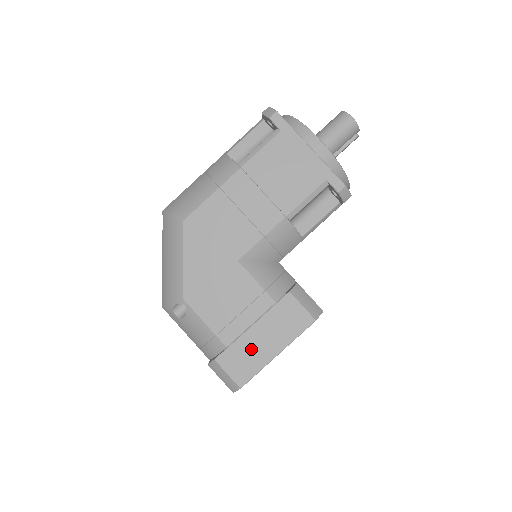
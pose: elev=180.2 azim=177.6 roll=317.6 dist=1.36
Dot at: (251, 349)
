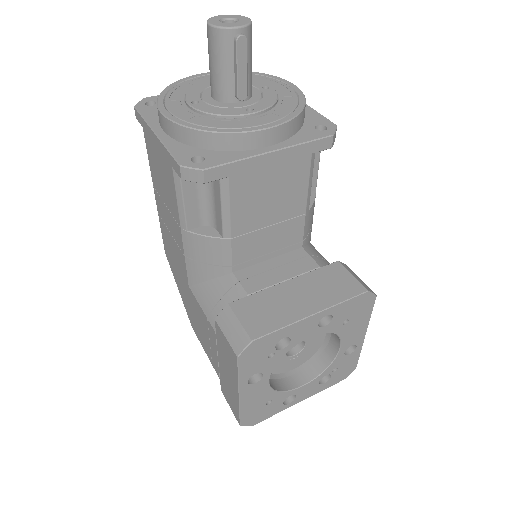
Dot at: (227, 384)
